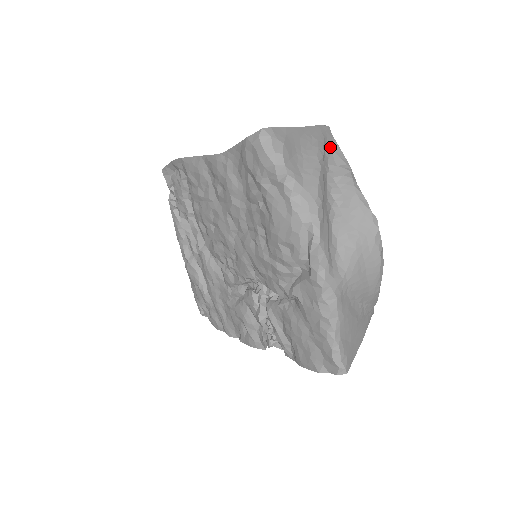
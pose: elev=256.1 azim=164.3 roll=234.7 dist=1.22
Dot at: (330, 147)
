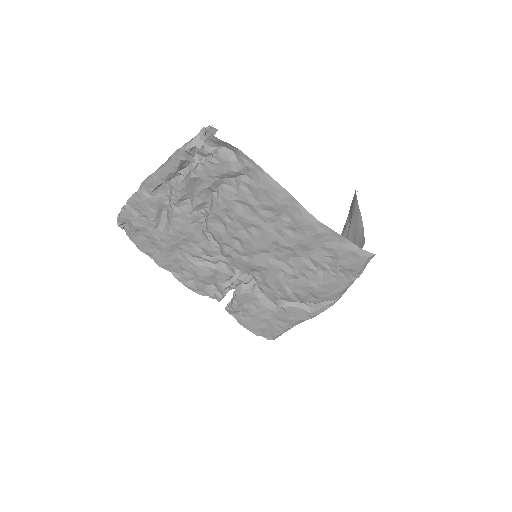
Dot at: occluded
